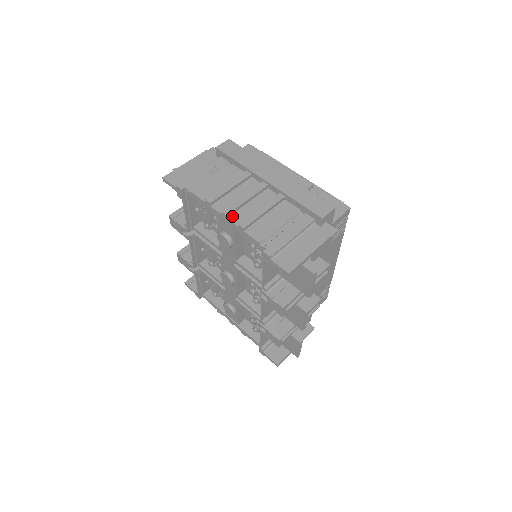
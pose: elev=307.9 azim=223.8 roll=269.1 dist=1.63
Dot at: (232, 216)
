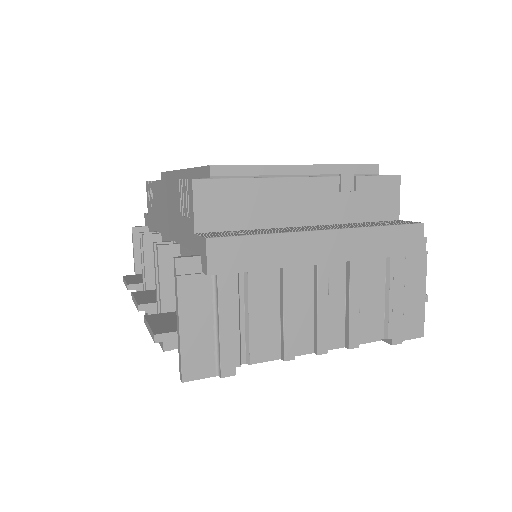
Dot at: (327, 342)
